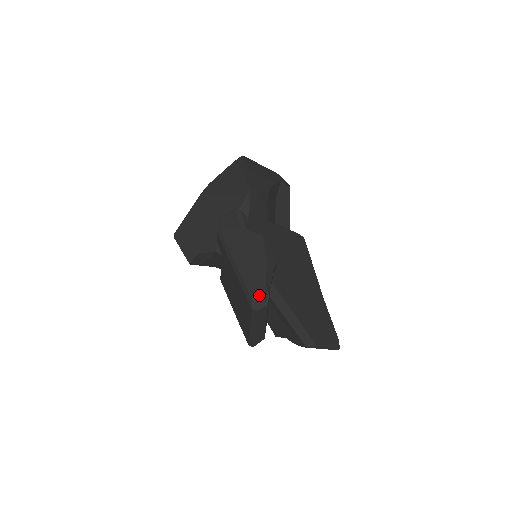
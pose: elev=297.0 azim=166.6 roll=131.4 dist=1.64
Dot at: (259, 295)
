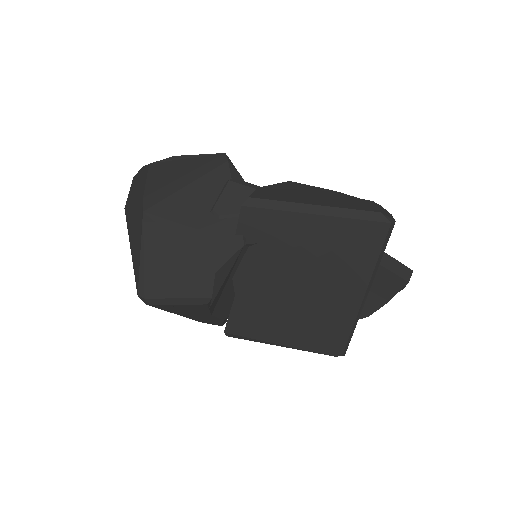
Dot at: (378, 208)
